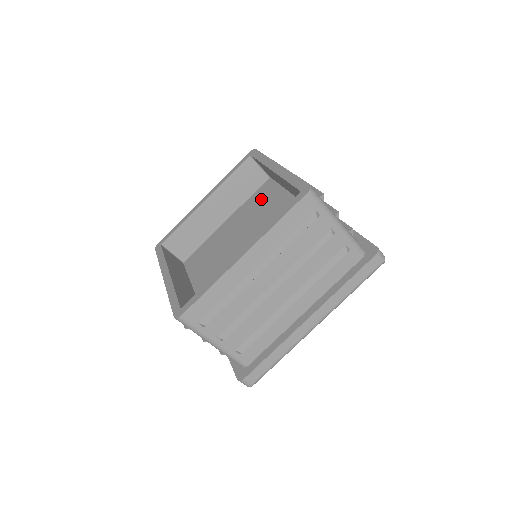
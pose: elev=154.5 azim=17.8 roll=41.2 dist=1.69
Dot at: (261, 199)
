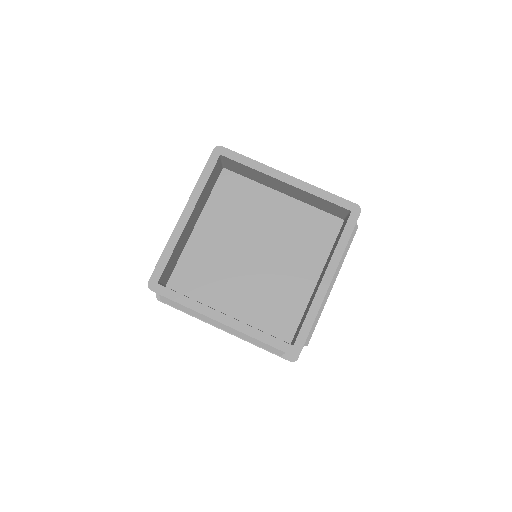
Dot at: (235, 197)
